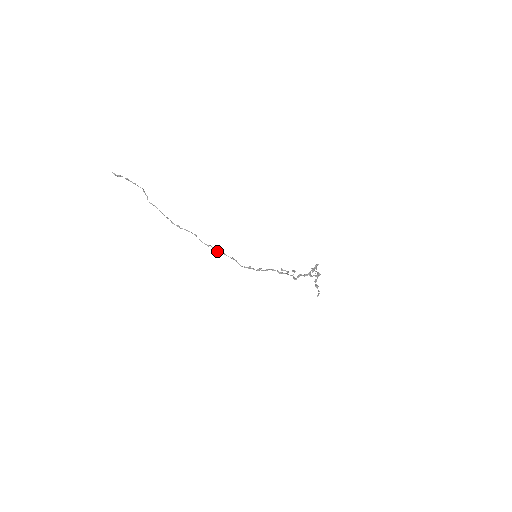
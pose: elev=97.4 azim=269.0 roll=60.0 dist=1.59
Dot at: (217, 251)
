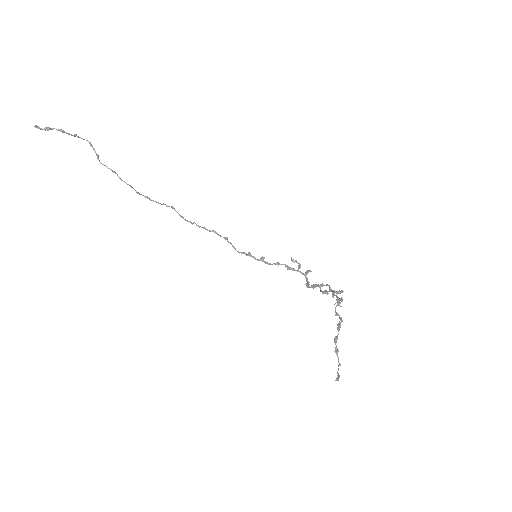
Dot at: occluded
